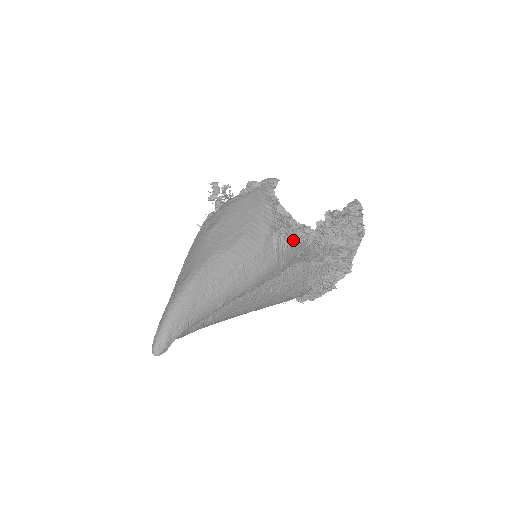
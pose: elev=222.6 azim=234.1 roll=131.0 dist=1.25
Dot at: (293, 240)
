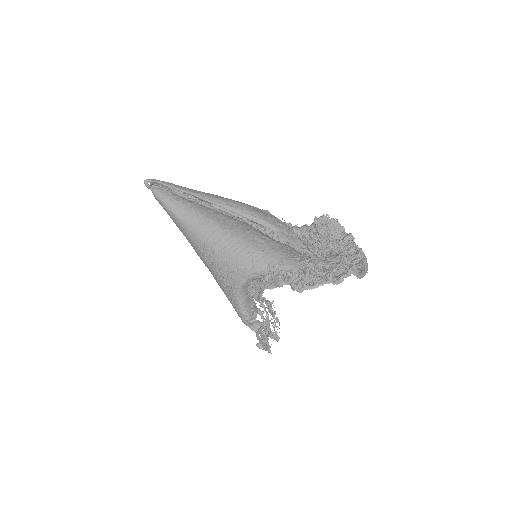
Dot at: (275, 217)
